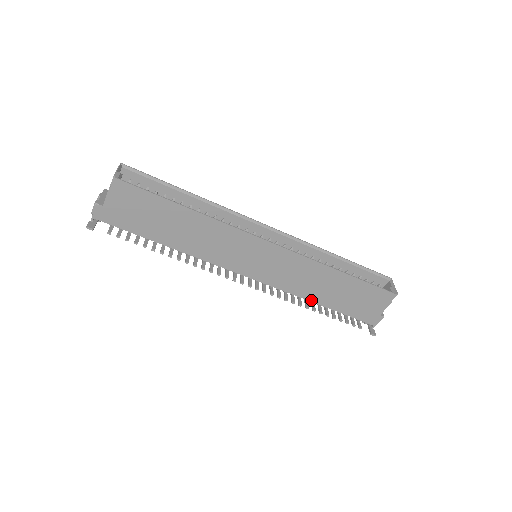
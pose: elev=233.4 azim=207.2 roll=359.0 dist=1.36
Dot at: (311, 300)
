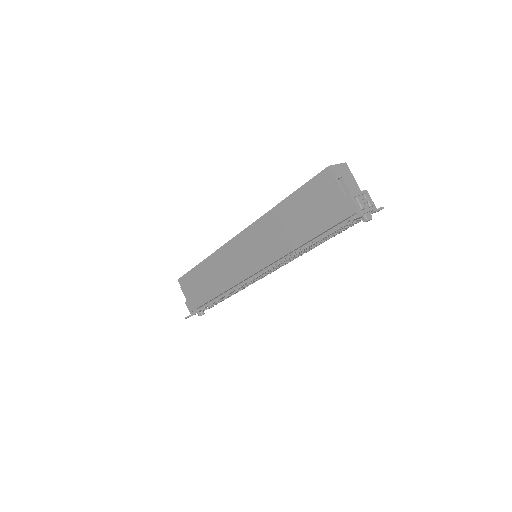
Dot at: (296, 247)
